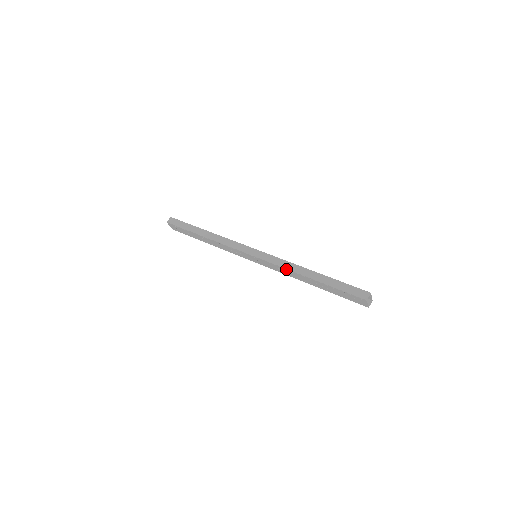
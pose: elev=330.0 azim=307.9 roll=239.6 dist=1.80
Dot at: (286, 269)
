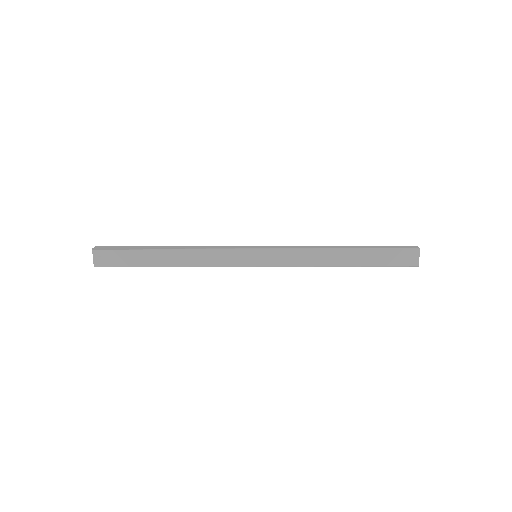
Dot at: (310, 250)
